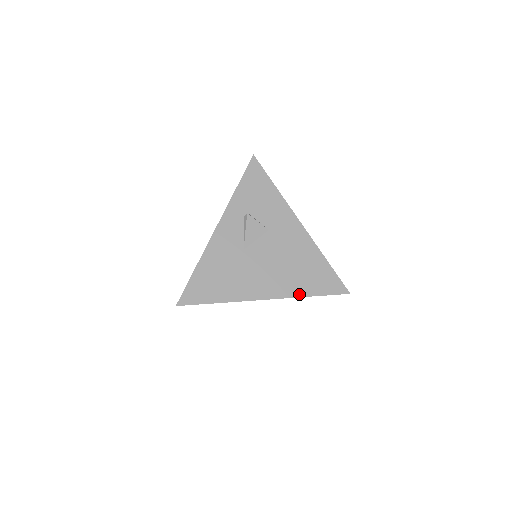
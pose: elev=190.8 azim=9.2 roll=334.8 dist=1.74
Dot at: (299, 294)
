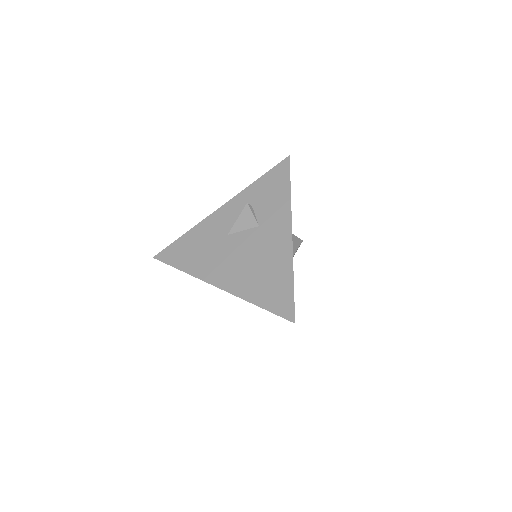
Dot at: (246, 297)
